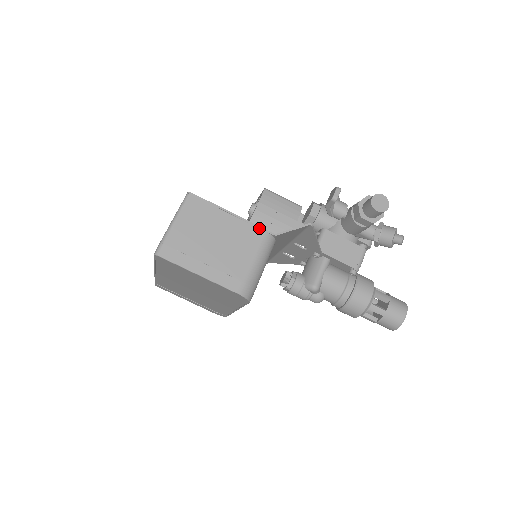
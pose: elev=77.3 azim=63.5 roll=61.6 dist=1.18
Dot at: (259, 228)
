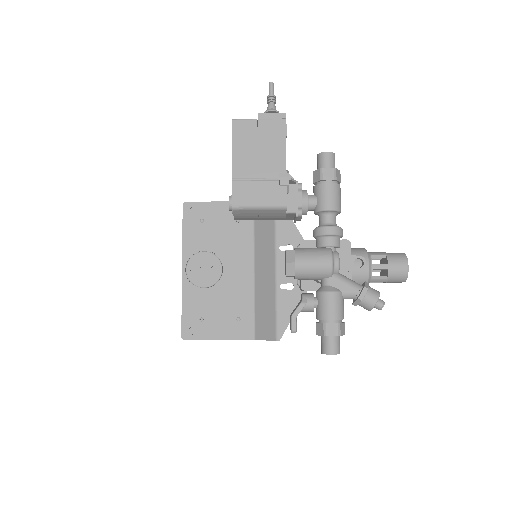
Dot at: occluded
